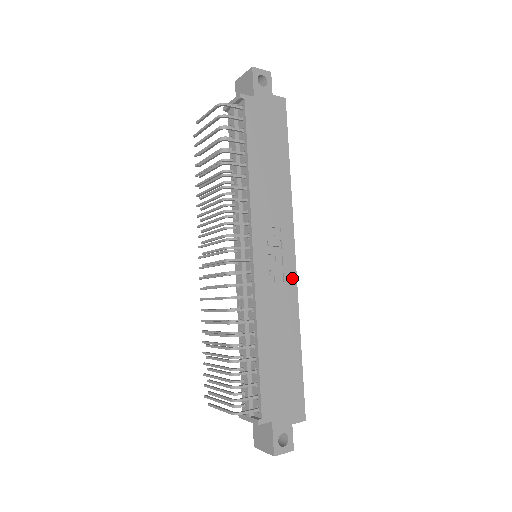
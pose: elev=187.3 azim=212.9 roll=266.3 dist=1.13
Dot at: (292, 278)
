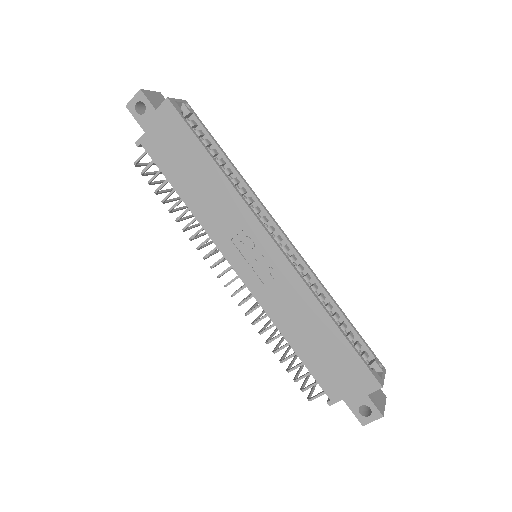
Dot at: (285, 267)
